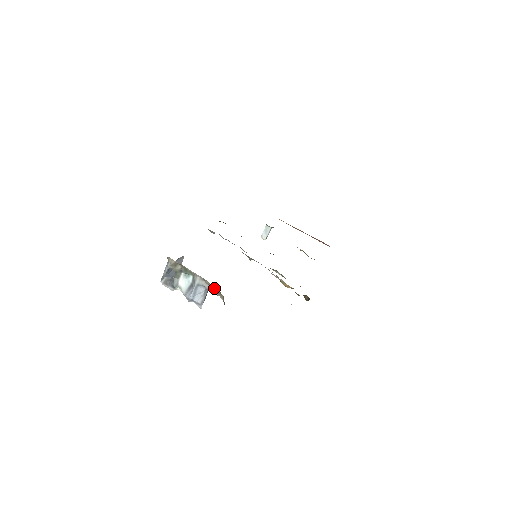
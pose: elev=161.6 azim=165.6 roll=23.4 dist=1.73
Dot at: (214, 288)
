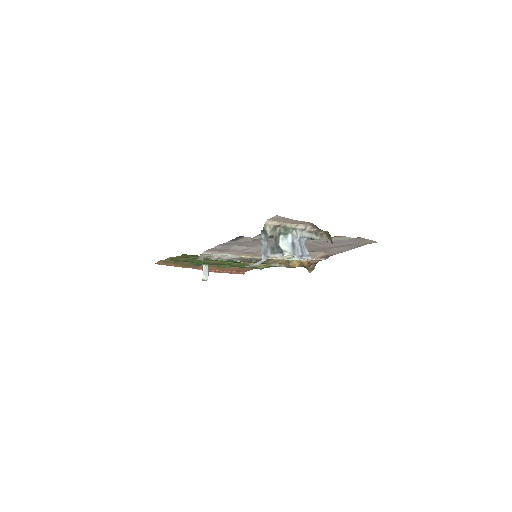
Dot at: (315, 232)
